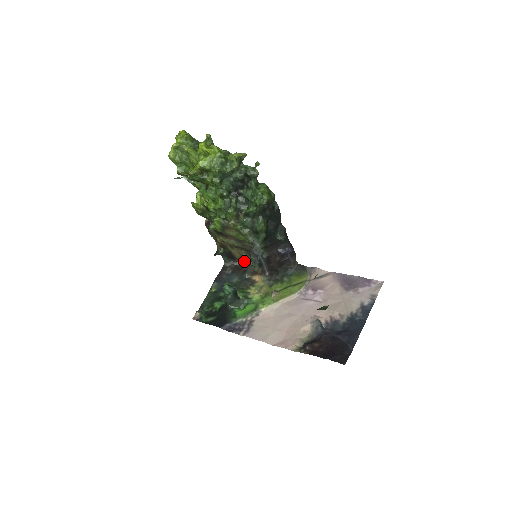
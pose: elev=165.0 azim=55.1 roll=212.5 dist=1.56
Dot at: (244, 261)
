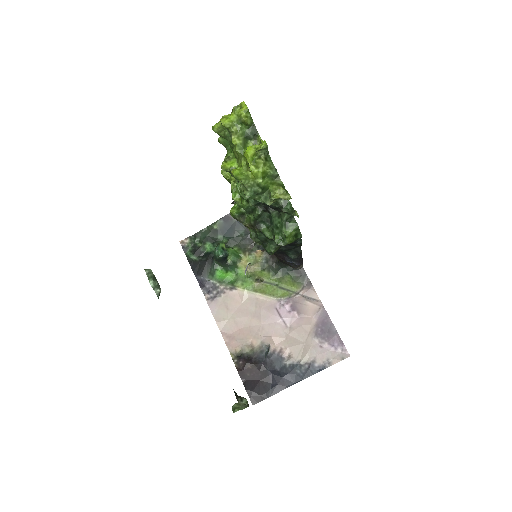
Dot at: occluded
